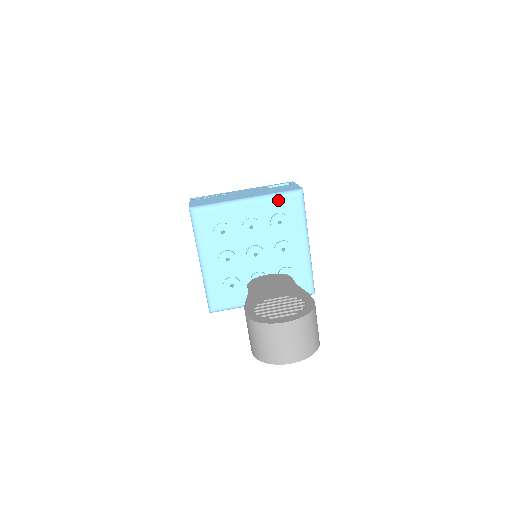
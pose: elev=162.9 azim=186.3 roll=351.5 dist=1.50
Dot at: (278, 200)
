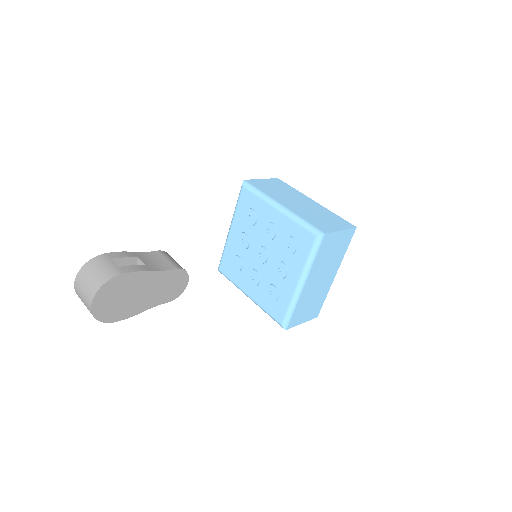
Dot at: (238, 206)
